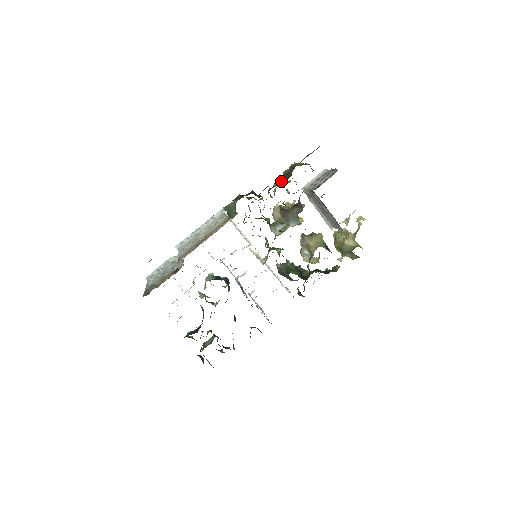
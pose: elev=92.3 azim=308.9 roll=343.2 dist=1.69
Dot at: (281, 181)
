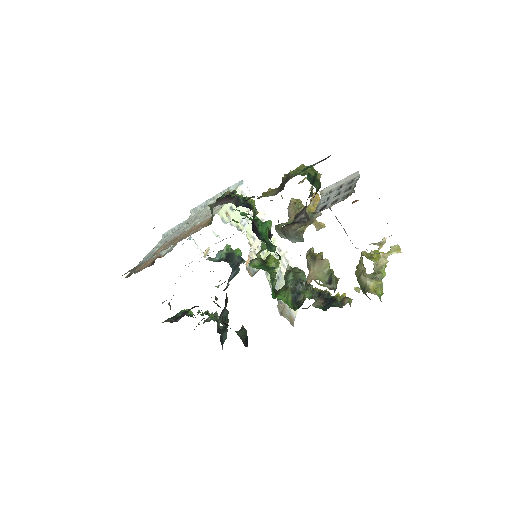
Dot at: (275, 189)
